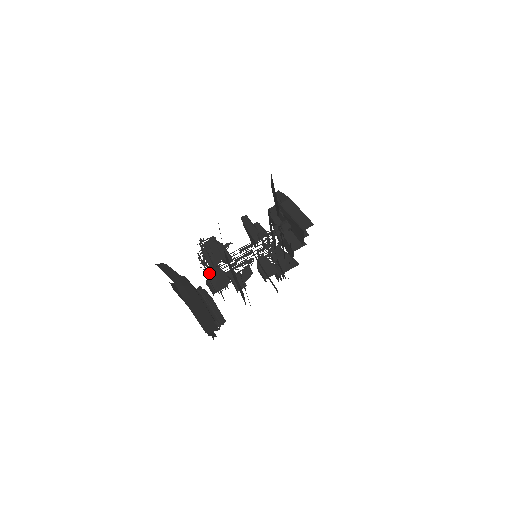
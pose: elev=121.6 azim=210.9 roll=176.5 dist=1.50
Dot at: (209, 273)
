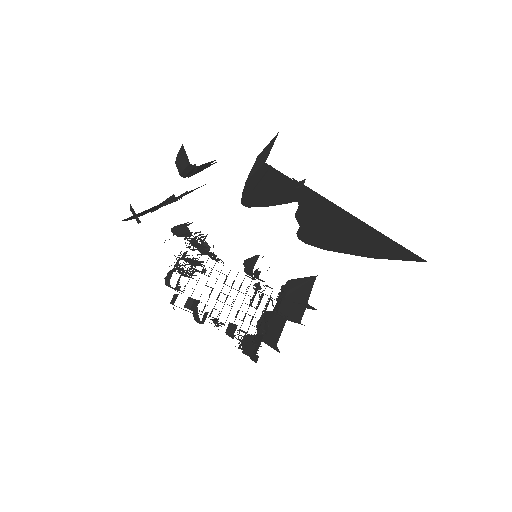
Dot at: occluded
